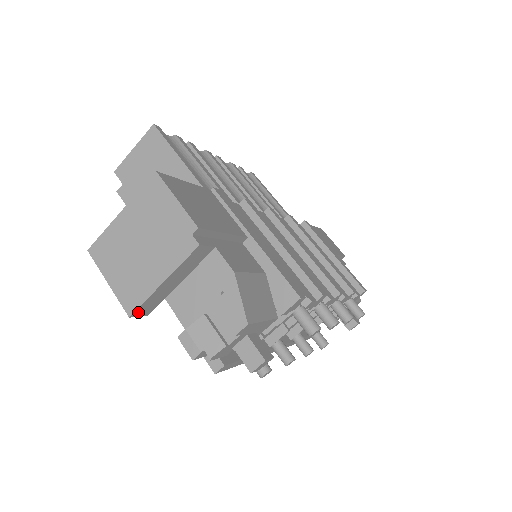
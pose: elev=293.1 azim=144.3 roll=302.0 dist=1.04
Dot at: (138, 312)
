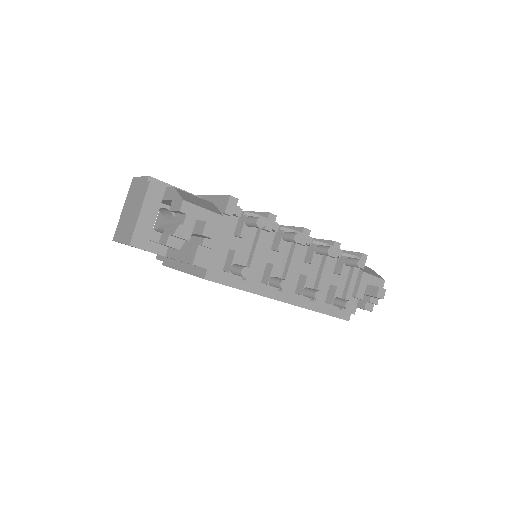
Dot at: (135, 242)
